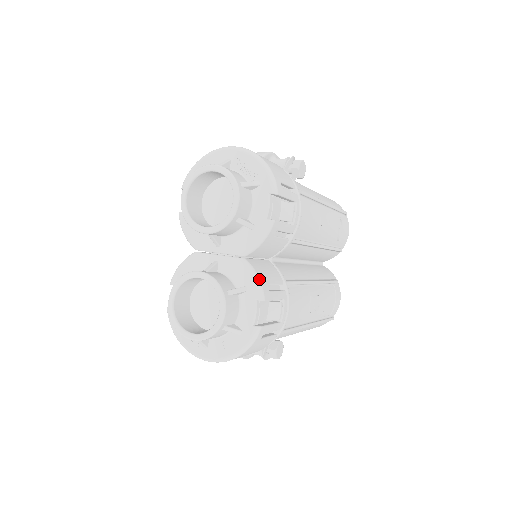
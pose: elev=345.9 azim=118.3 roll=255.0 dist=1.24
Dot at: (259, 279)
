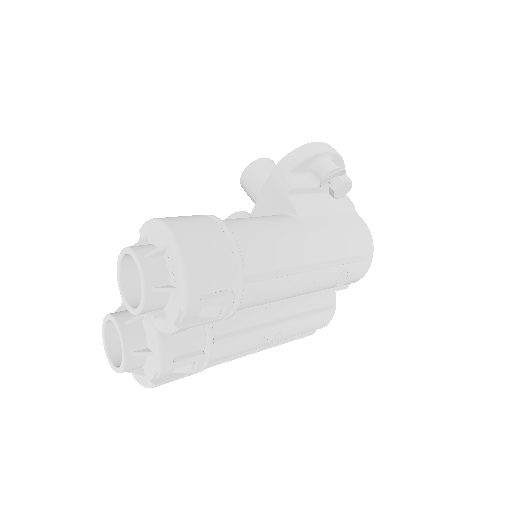
Dot at: (162, 355)
